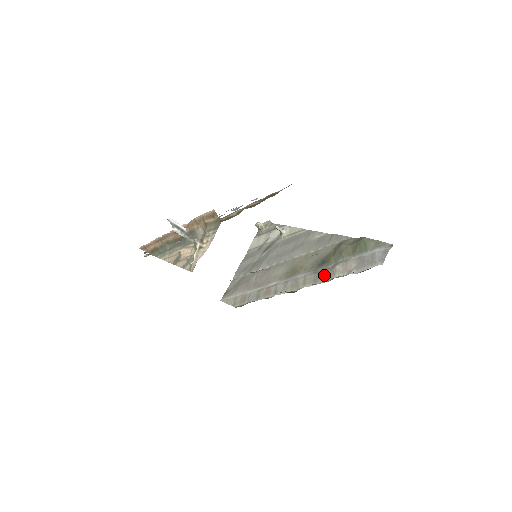
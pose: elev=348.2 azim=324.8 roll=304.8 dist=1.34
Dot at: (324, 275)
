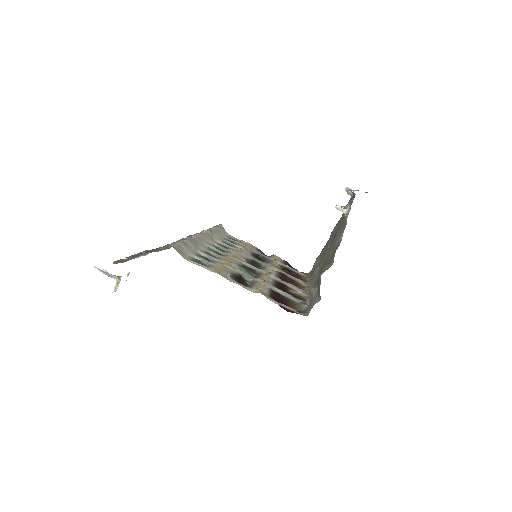
Dot at: occluded
